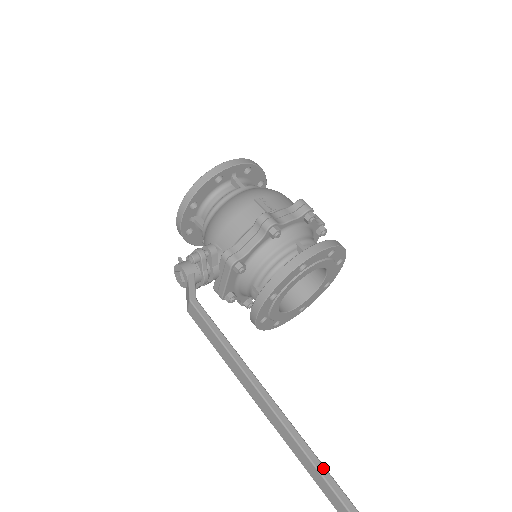
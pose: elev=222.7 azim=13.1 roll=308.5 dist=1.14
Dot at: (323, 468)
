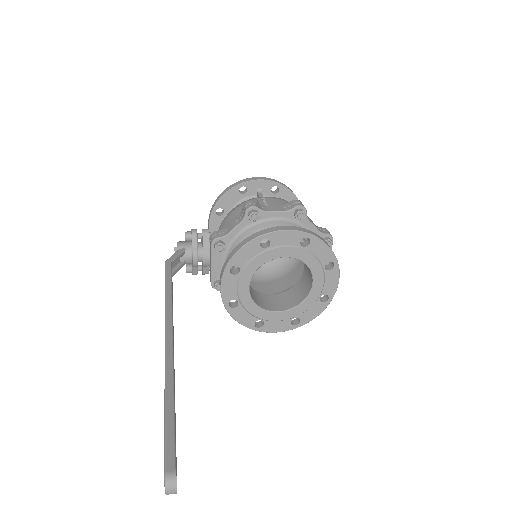
Dot at: (171, 393)
